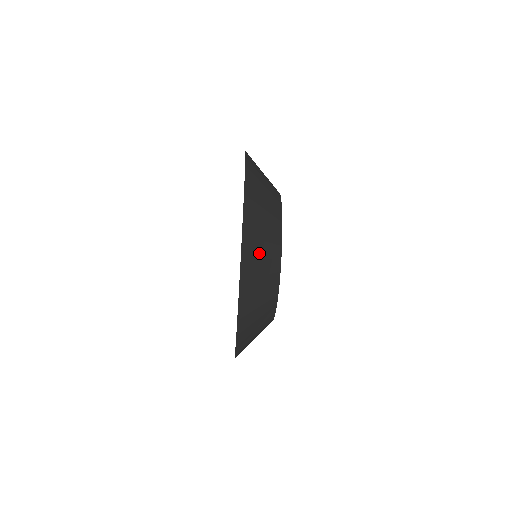
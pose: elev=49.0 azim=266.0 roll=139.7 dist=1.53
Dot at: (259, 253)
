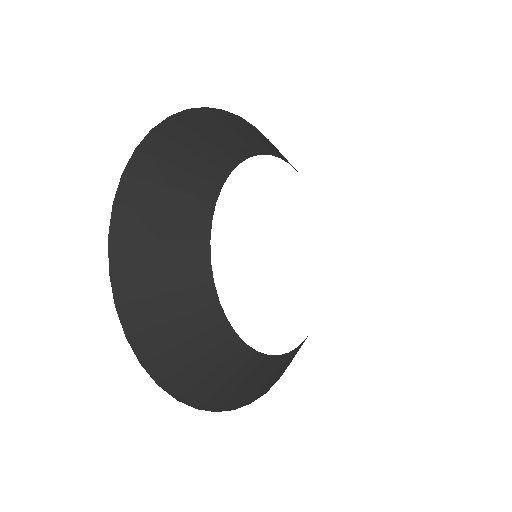
Dot at: (202, 372)
